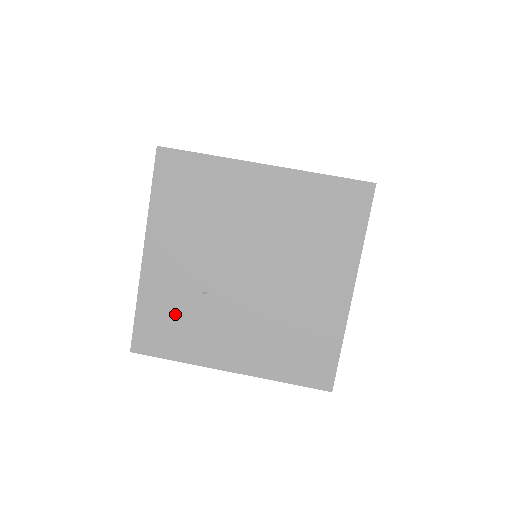
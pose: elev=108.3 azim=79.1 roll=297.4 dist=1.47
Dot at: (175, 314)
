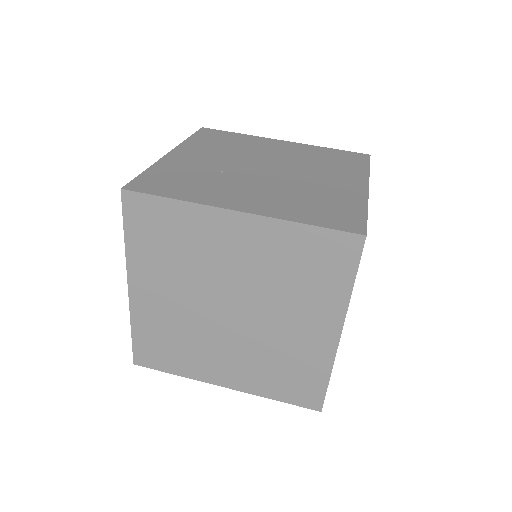
Dot at: (186, 177)
